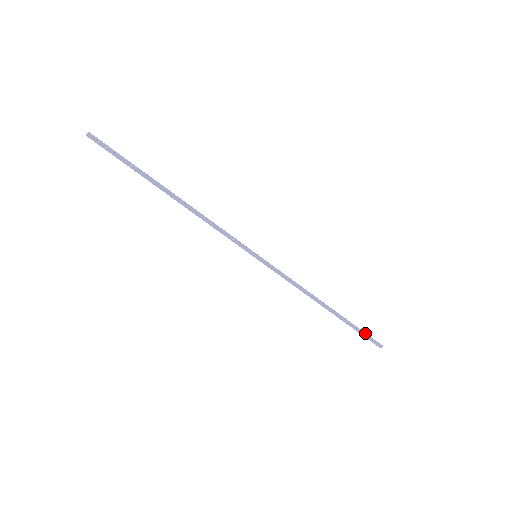
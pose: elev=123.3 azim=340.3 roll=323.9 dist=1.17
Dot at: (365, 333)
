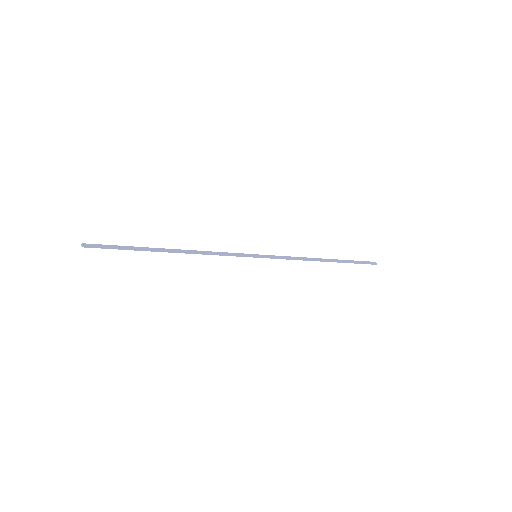
Dot at: (360, 261)
